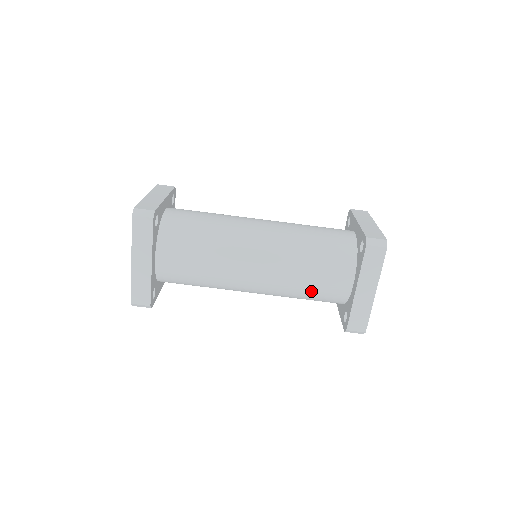
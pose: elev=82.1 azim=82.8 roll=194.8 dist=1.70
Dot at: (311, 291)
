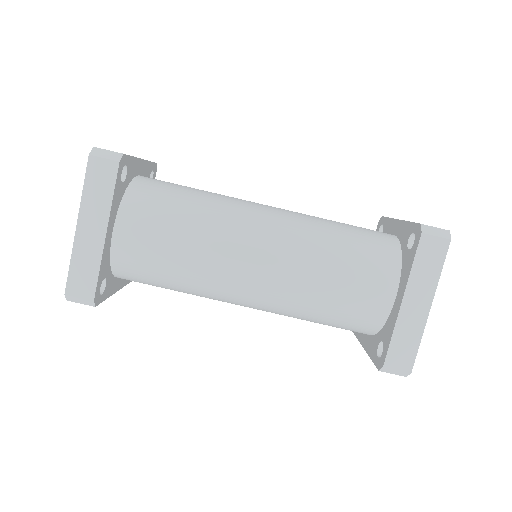
Dot at: (333, 304)
